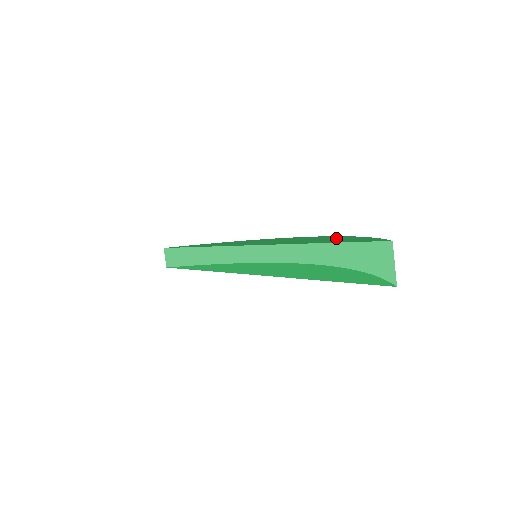
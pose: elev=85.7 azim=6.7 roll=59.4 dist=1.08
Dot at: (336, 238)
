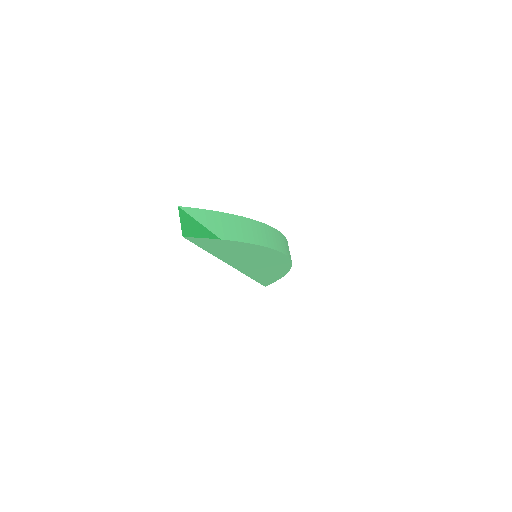
Dot at: occluded
